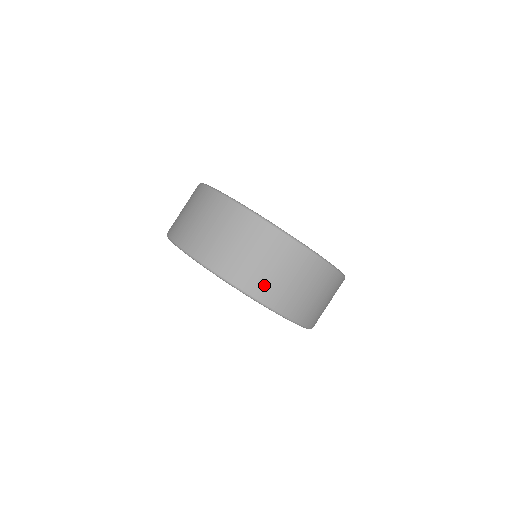
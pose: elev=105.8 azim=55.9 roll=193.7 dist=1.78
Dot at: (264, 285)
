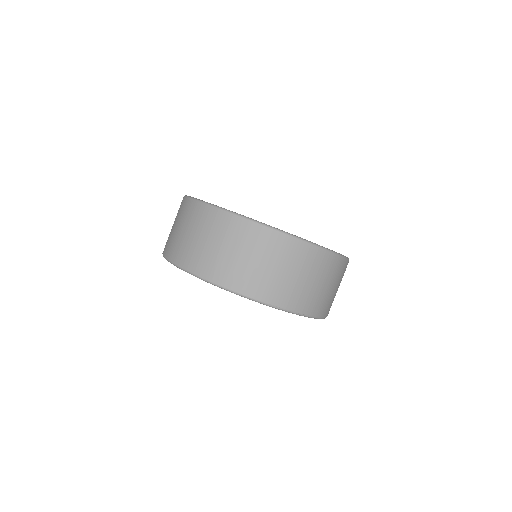
Dot at: (234, 274)
